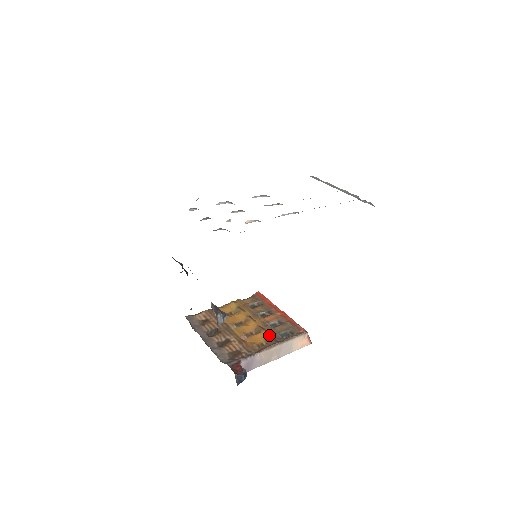
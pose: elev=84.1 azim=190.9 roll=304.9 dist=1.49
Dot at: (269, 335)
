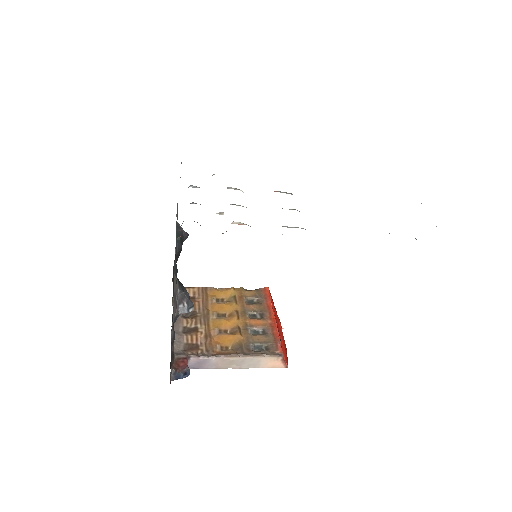
Dot at: (241, 341)
